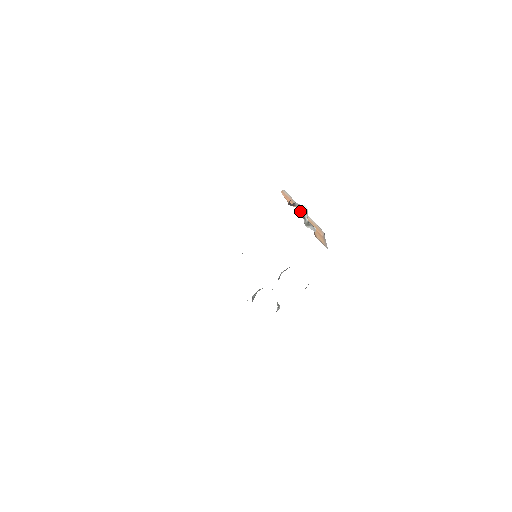
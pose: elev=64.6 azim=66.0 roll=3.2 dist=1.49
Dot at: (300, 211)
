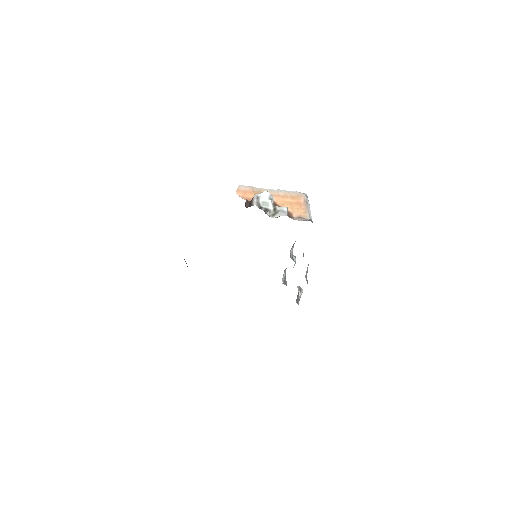
Dot at: occluded
